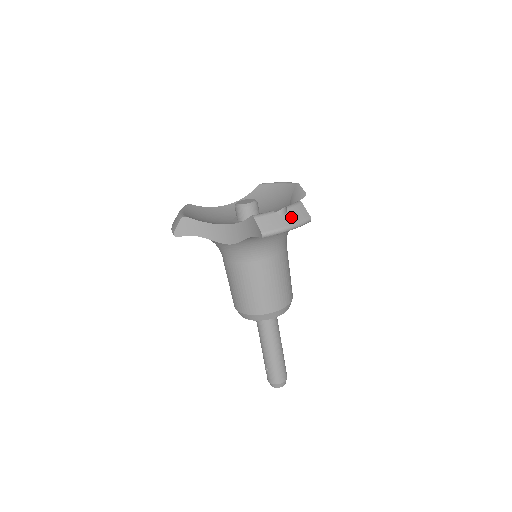
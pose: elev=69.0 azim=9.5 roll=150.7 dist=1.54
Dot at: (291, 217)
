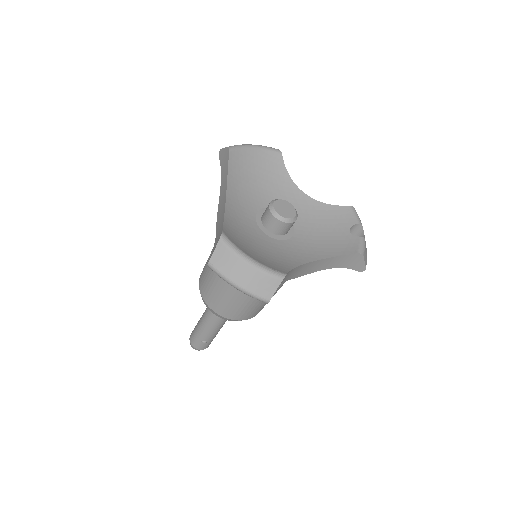
Dot at: occluded
